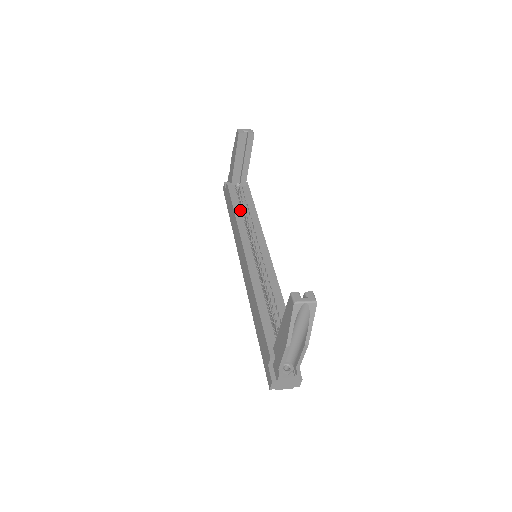
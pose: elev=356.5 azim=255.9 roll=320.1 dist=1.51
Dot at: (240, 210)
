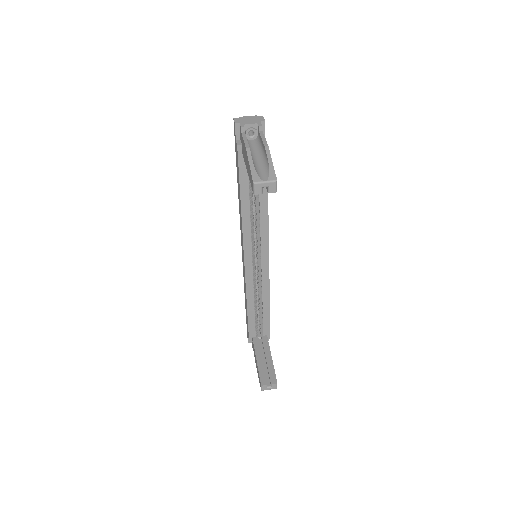
Dot at: (248, 202)
